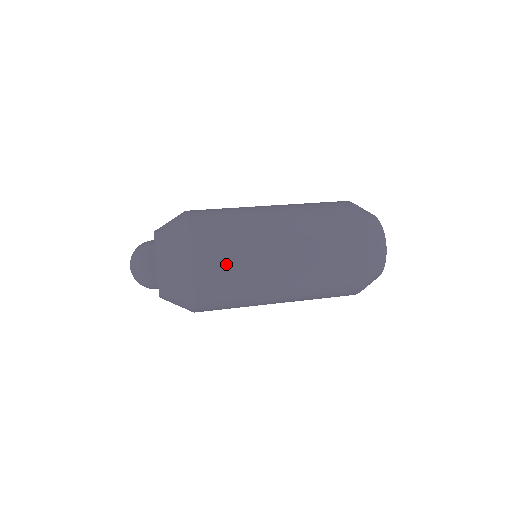
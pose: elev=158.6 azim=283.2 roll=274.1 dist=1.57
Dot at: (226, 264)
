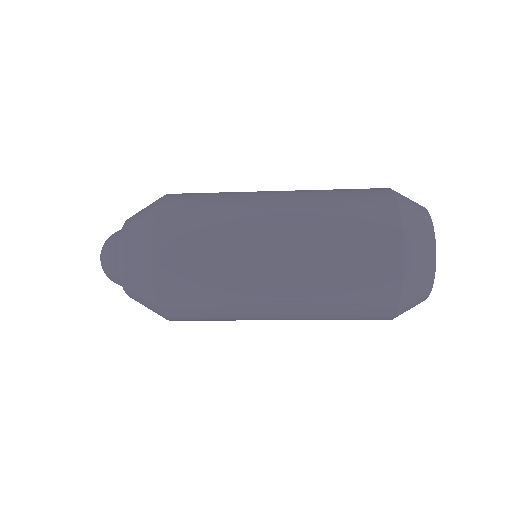
Dot at: (194, 232)
